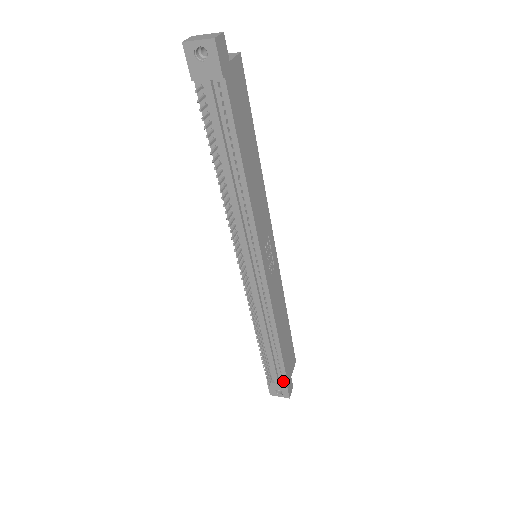
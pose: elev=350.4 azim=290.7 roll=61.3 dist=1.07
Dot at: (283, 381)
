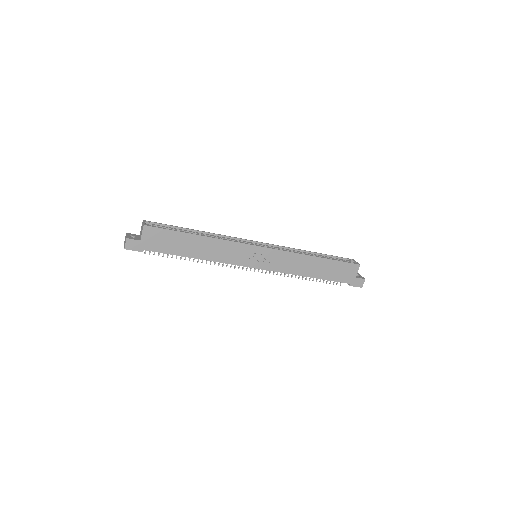
Dot at: (348, 282)
